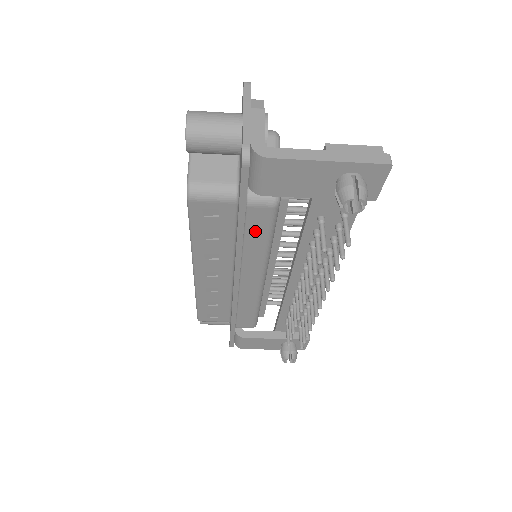
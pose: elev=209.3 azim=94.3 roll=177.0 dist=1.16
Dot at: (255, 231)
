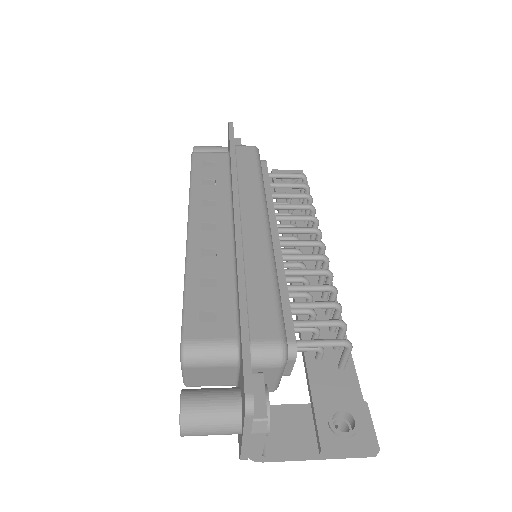
Dot at: occluded
